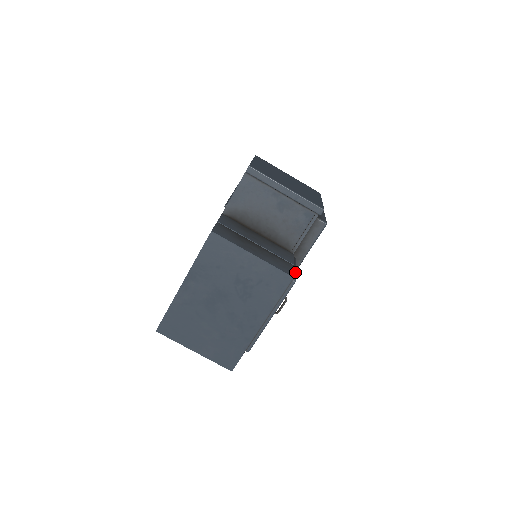
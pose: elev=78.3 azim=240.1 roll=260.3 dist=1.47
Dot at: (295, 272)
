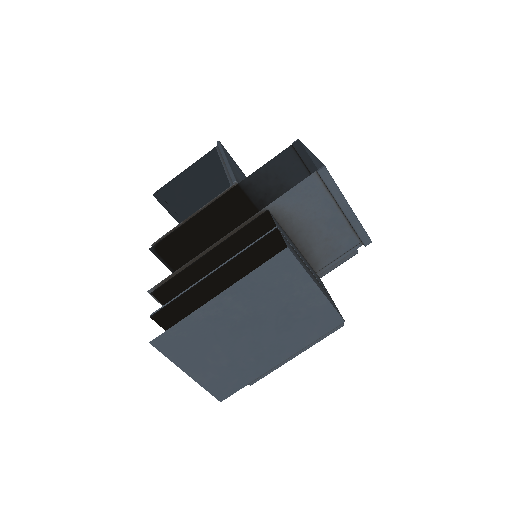
Dot at: occluded
